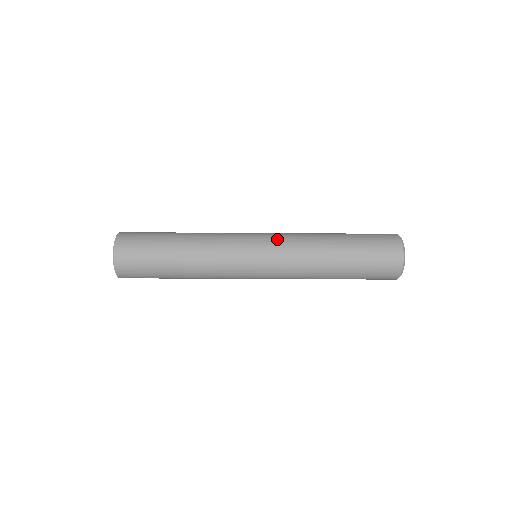
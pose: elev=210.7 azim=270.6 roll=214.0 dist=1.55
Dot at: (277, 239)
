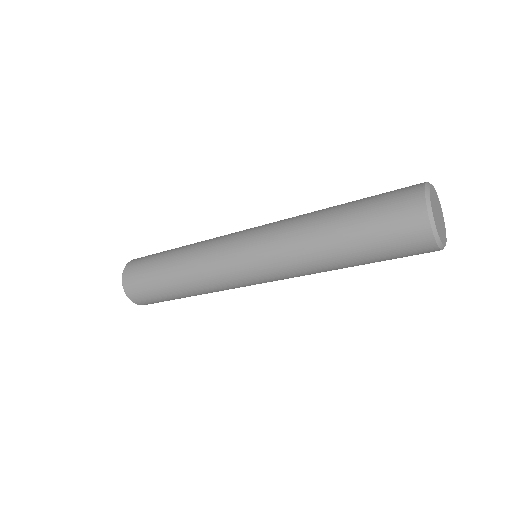
Dot at: (269, 223)
